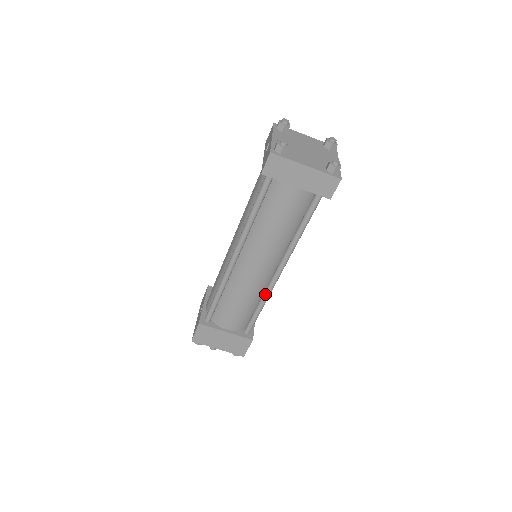
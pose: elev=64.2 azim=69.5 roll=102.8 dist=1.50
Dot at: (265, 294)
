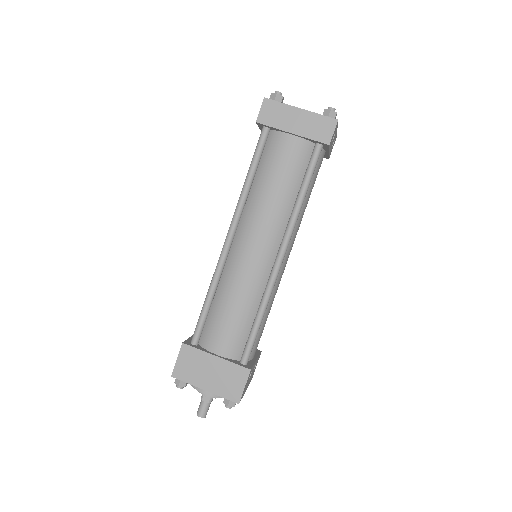
Dot at: (265, 291)
